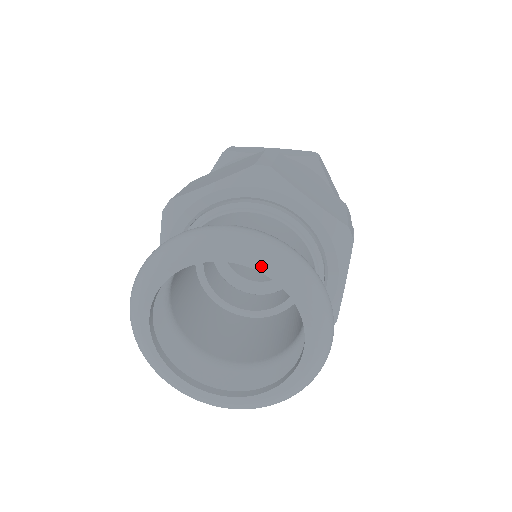
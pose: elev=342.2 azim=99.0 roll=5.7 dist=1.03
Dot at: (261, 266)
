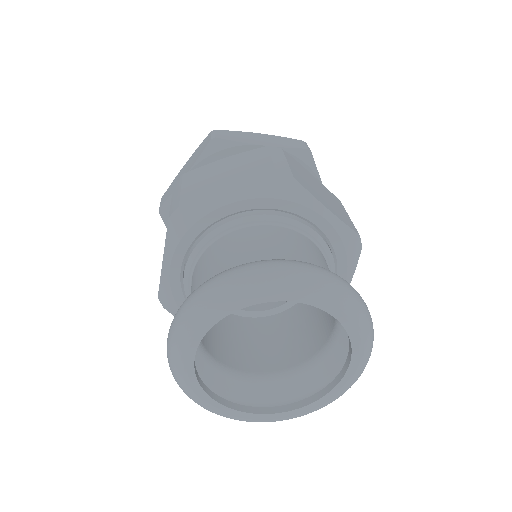
Dot at: (324, 304)
